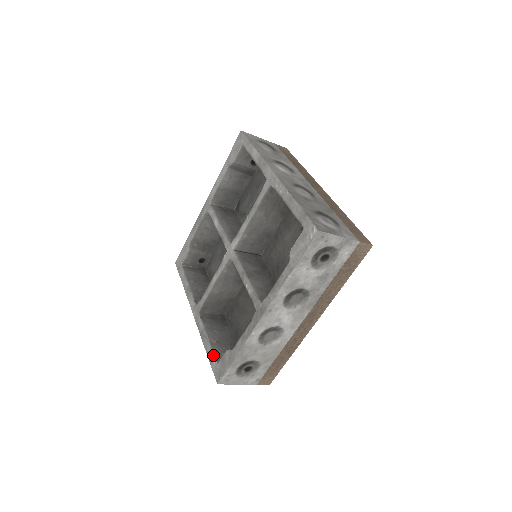
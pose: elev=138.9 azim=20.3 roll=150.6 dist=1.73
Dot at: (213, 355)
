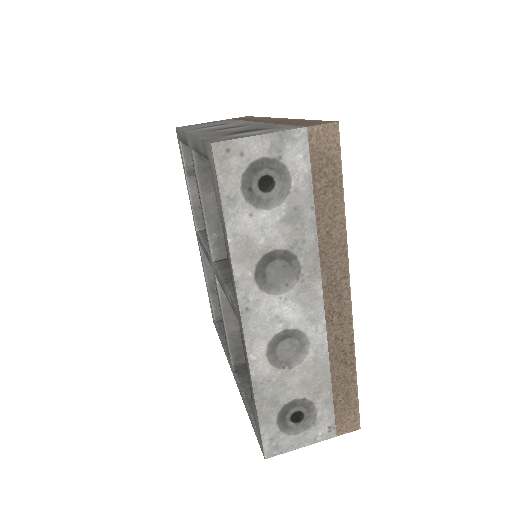
Dot at: (250, 417)
